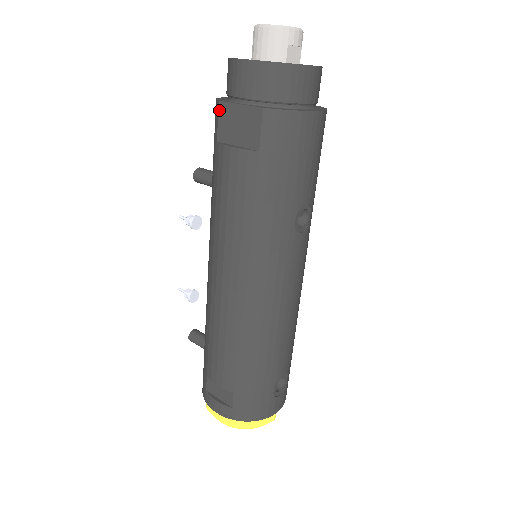
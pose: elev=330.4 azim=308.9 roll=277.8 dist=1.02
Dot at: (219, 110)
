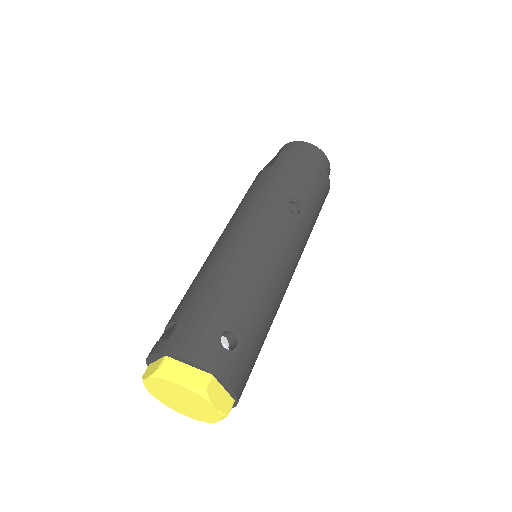
Dot at: occluded
